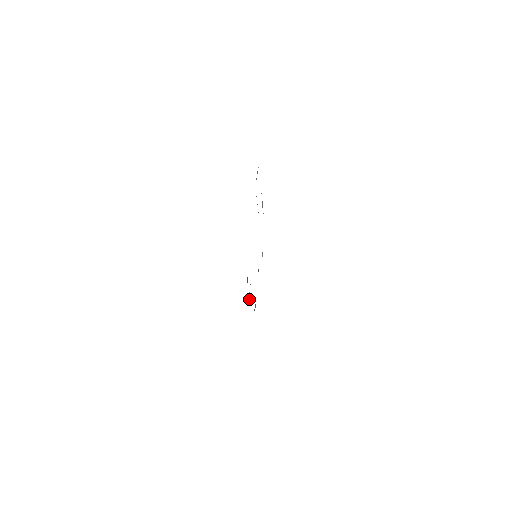
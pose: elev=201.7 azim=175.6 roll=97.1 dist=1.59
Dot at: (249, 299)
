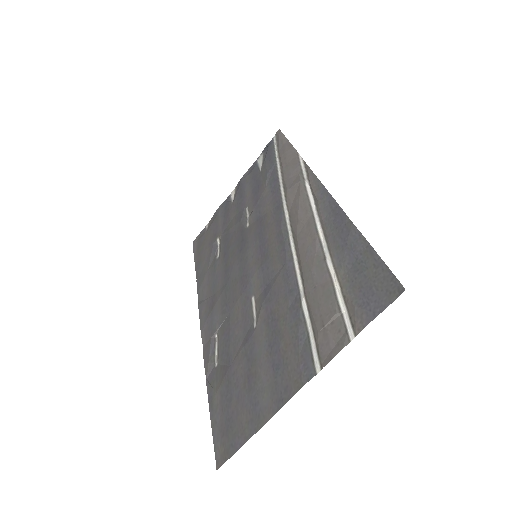
Dot at: (217, 335)
